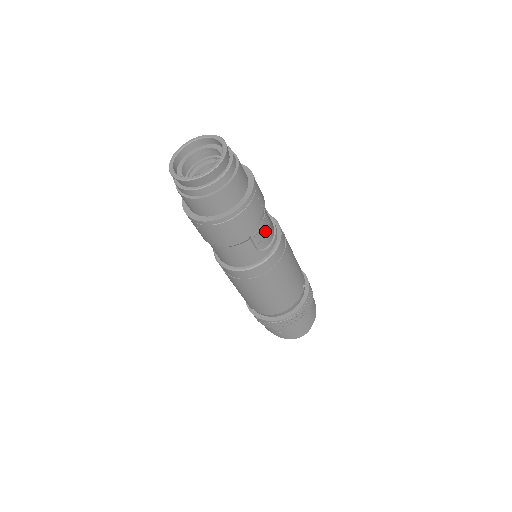
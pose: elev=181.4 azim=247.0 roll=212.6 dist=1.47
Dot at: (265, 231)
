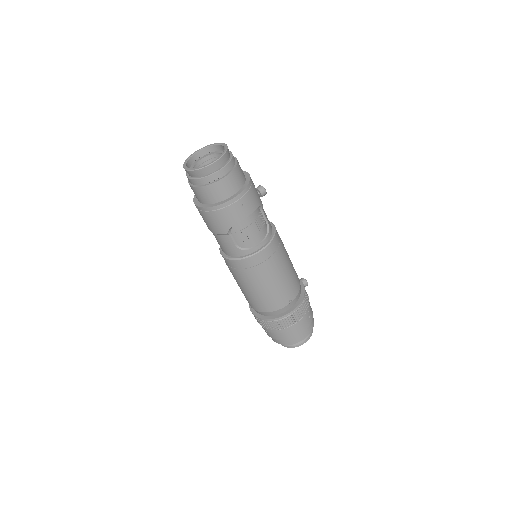
Dot at: (249, 235)
